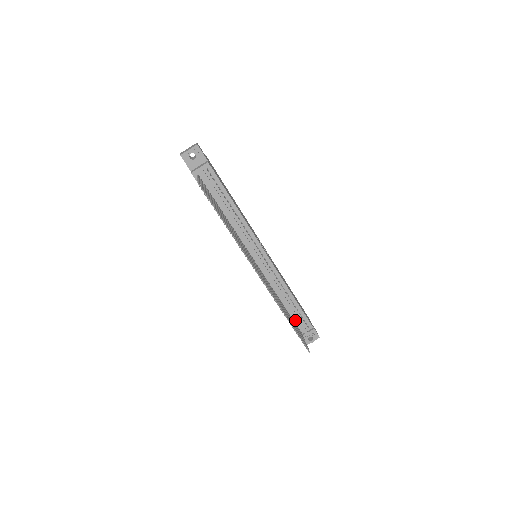
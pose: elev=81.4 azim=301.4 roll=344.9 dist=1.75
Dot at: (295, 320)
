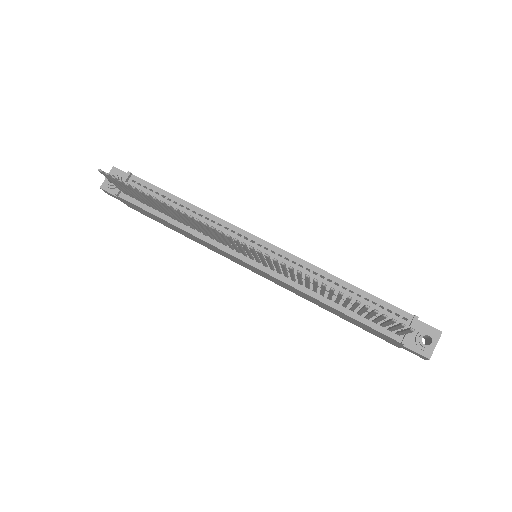
Dot at: (374, 318)
